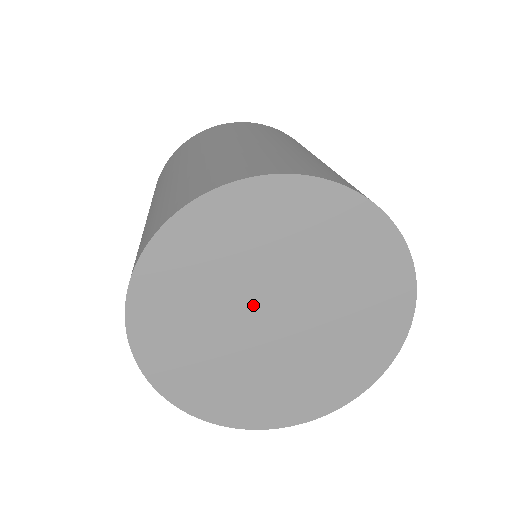
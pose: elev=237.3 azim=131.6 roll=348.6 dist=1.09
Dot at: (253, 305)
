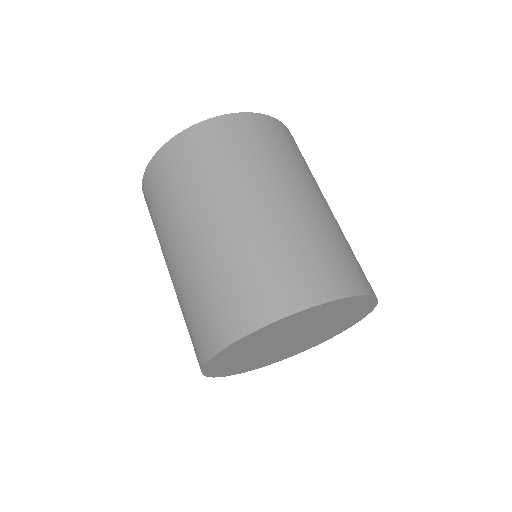
Dot at: (277, 343)
